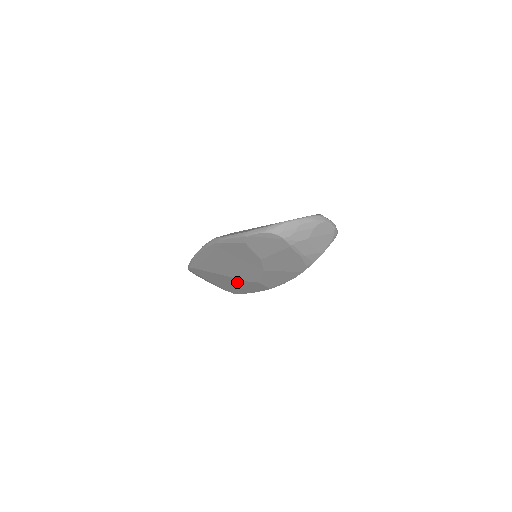
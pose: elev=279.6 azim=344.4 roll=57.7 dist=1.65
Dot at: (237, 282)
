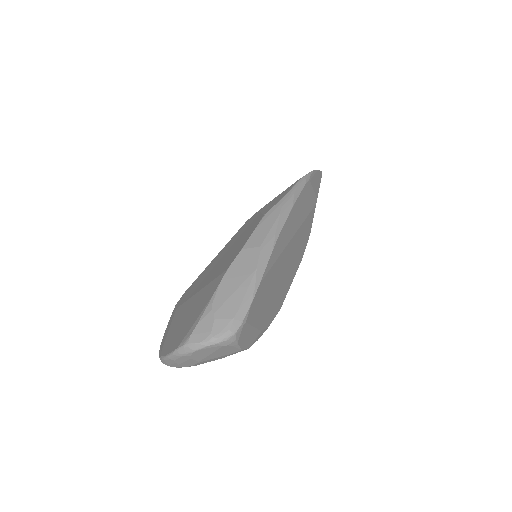
Dot at: occluded
